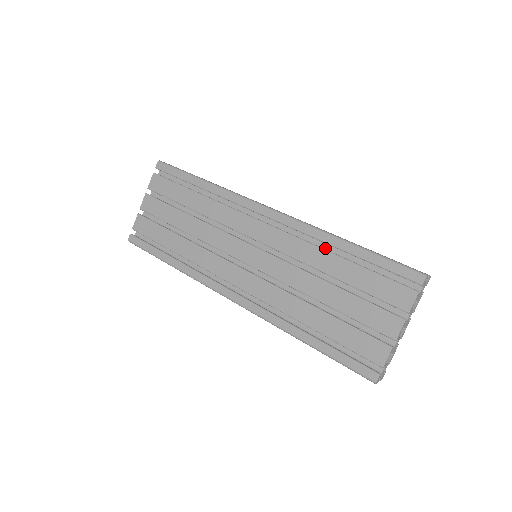
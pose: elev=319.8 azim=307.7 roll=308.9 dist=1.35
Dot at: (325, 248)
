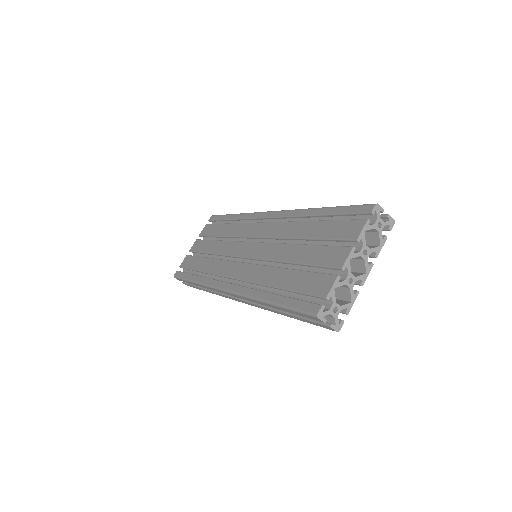
Dot at: occluded
